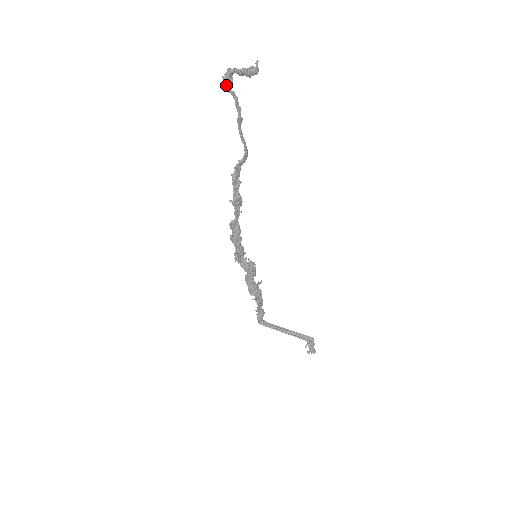
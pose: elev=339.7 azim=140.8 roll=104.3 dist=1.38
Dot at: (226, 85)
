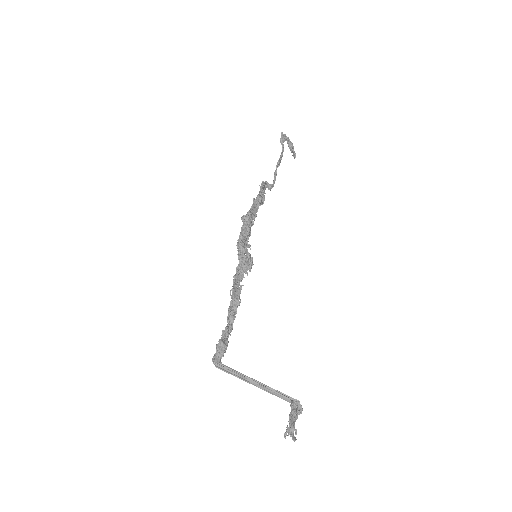
Dot at: (282, 137)
